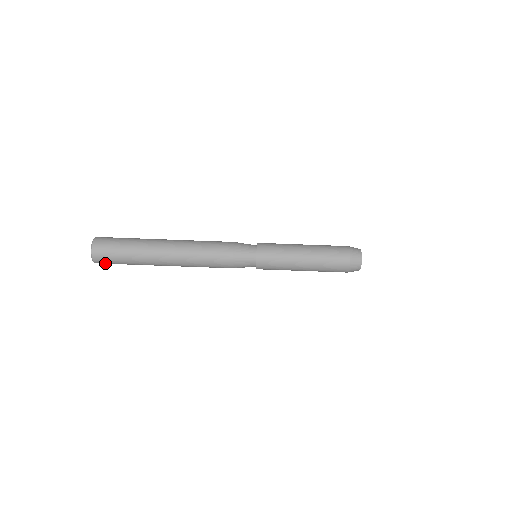
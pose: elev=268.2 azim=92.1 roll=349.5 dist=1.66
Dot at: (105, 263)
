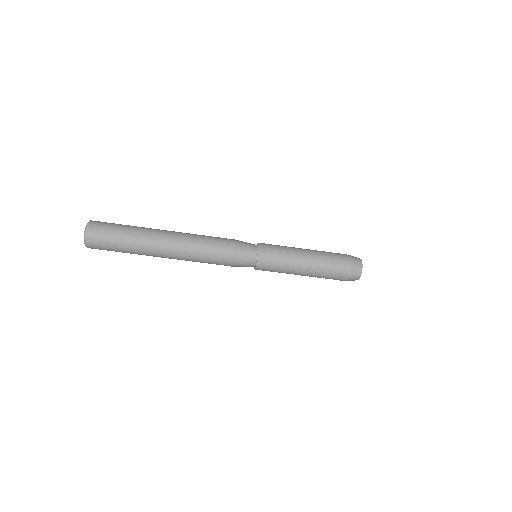
Dot at: (96, 245)
